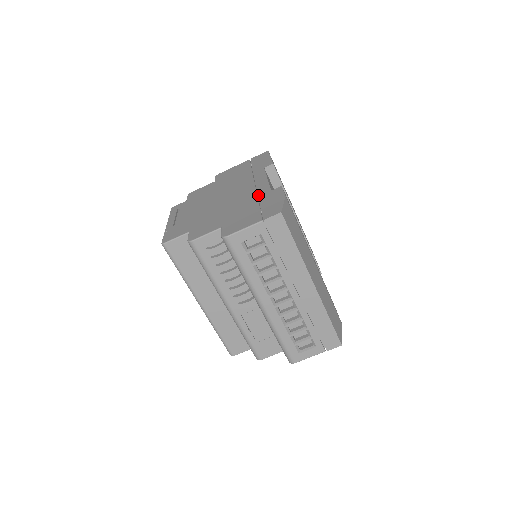
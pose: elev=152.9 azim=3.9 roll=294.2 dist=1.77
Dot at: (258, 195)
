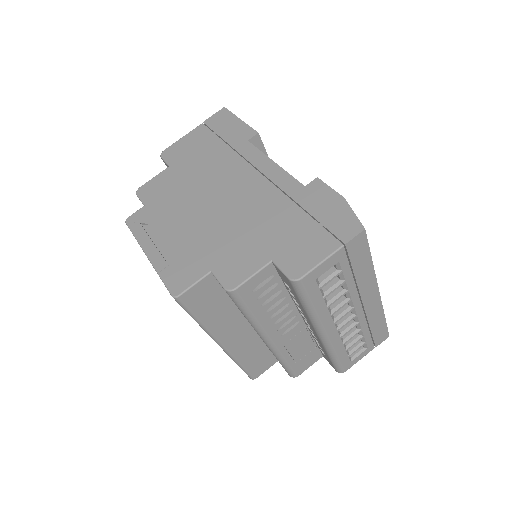
Dot at: (288, 195)
